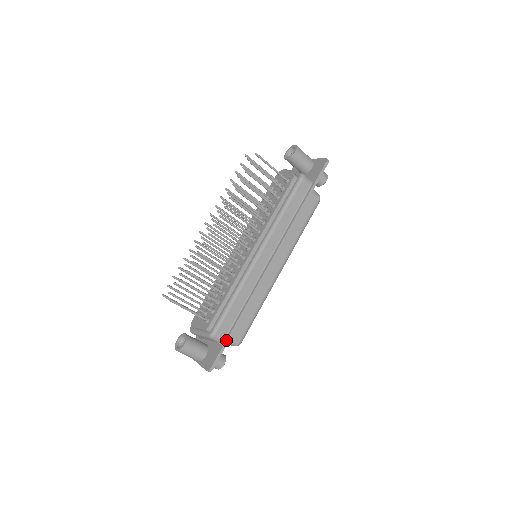
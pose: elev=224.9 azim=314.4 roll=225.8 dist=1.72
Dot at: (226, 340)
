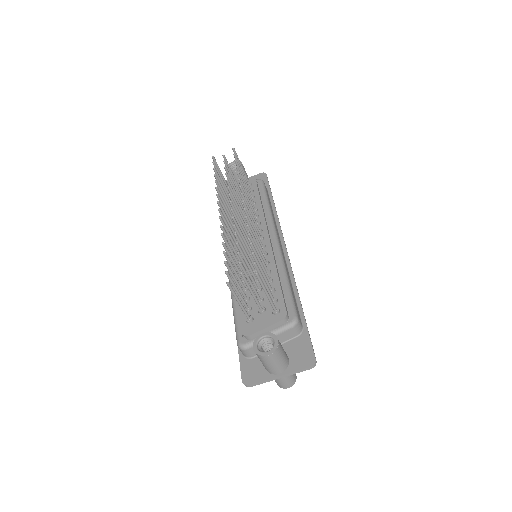
Dot at: (306, 326)
